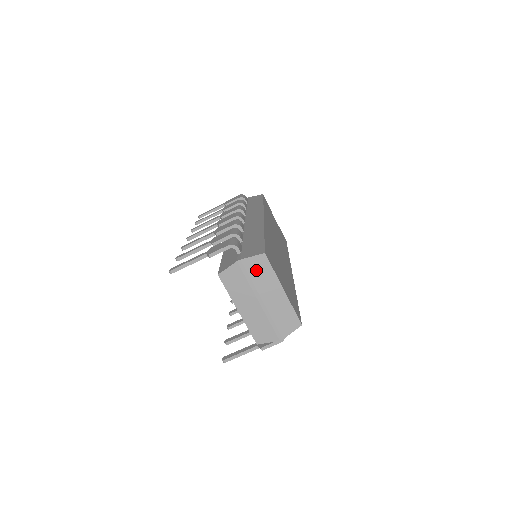
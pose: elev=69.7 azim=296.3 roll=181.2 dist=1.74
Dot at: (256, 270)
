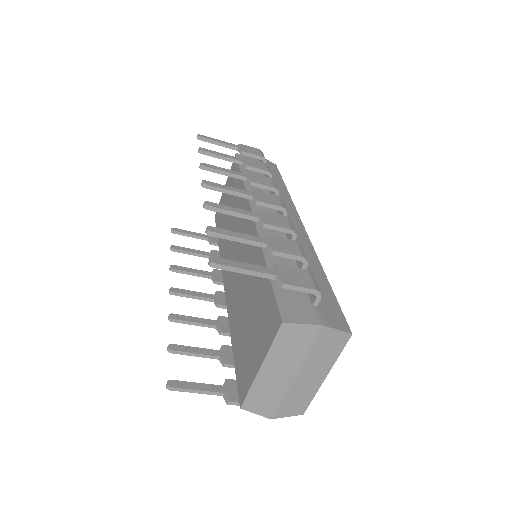
Dot at: (326, 345)
